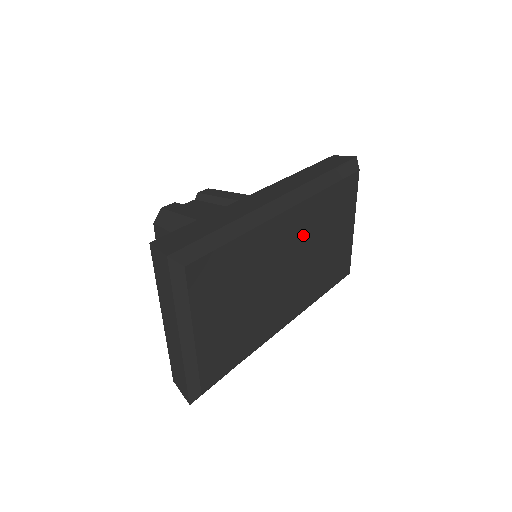
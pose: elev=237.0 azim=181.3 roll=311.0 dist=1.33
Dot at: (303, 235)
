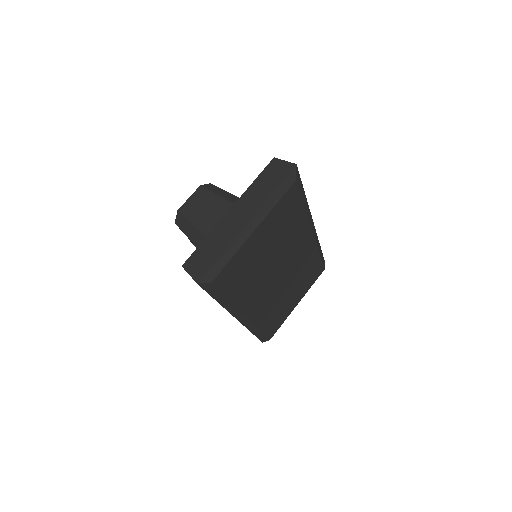
Dot at: (298, 263)
